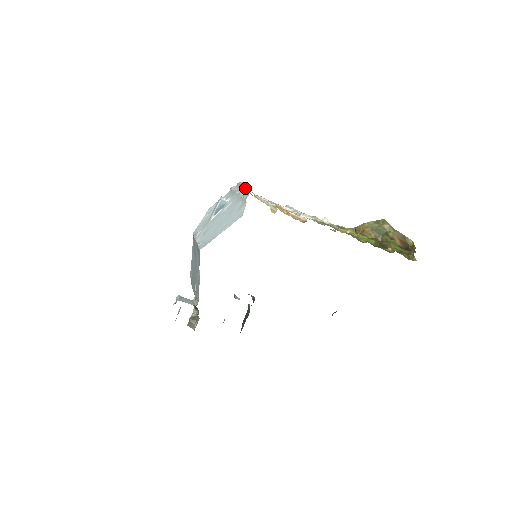
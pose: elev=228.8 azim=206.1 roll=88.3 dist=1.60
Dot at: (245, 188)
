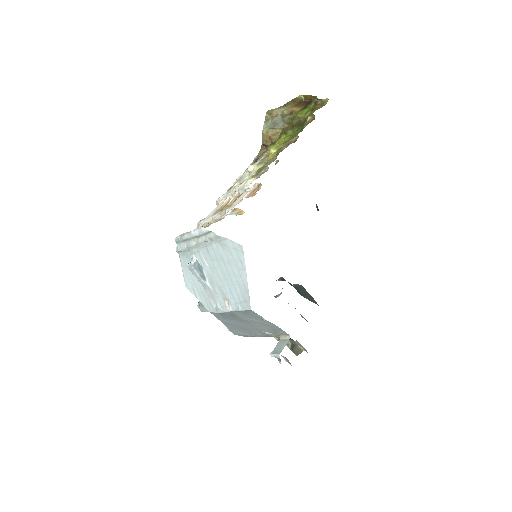
Dot at: (195, 234)
